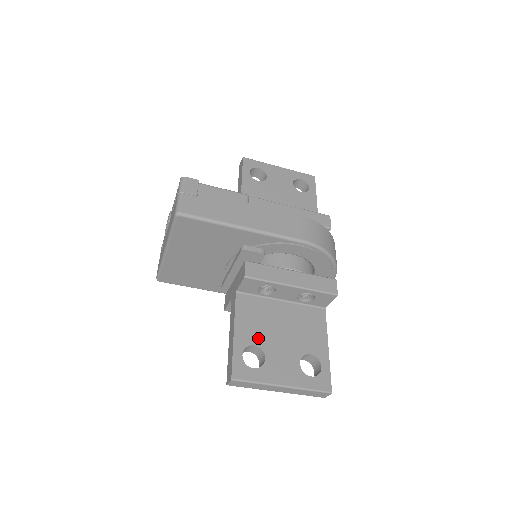
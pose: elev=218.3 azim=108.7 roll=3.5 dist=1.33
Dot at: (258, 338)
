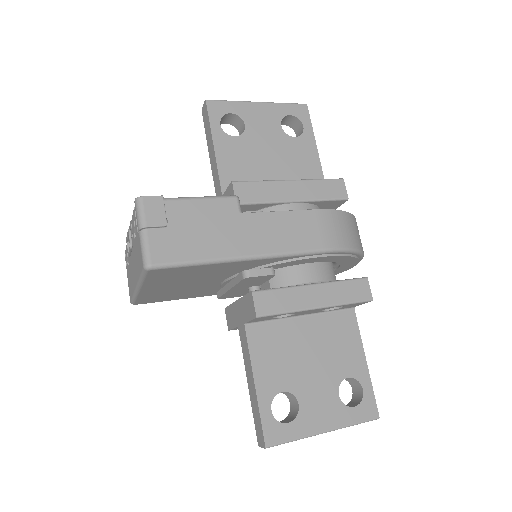
Dot at: (285, 380)
